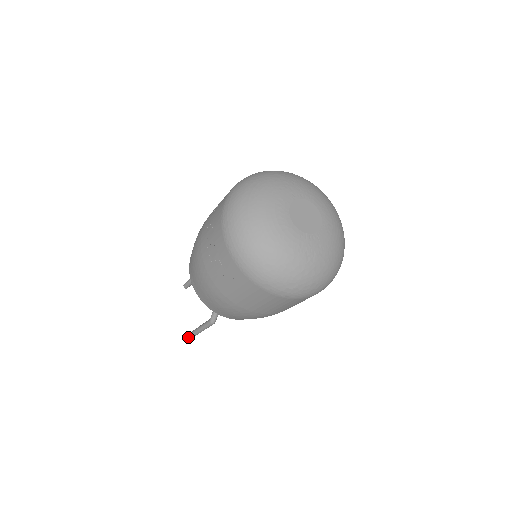
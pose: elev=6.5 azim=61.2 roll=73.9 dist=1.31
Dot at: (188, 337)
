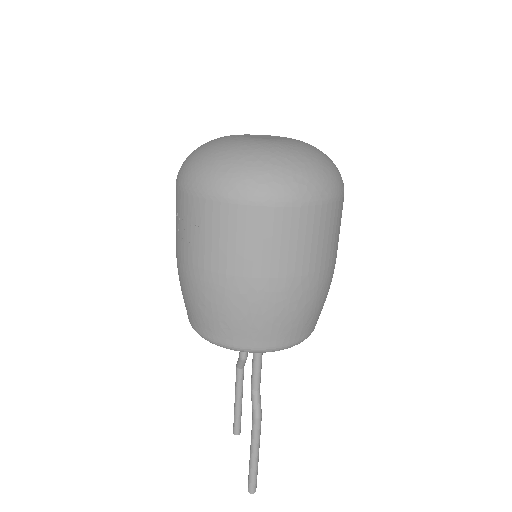
Dot at: (248, 491)
